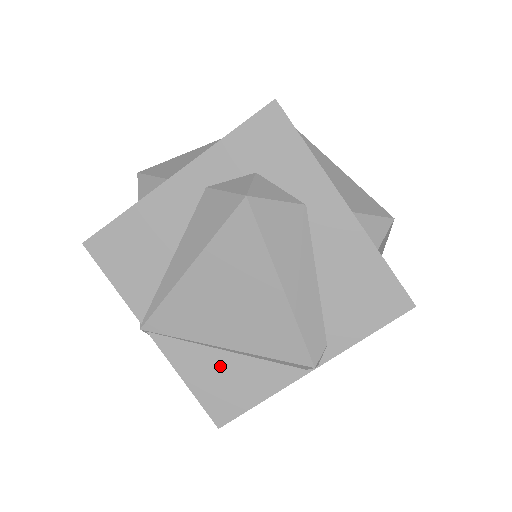
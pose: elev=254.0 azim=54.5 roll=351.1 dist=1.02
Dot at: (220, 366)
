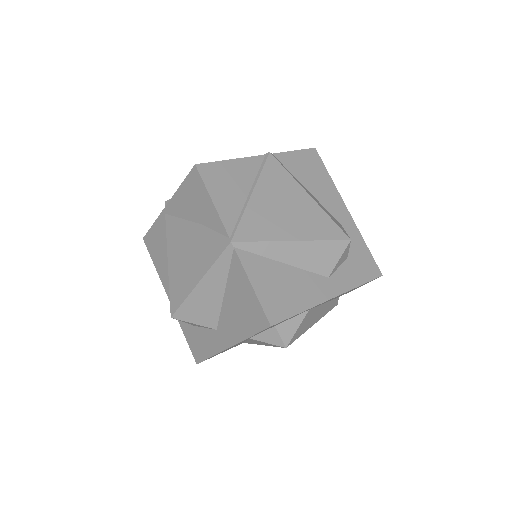
Dot at: occluded
